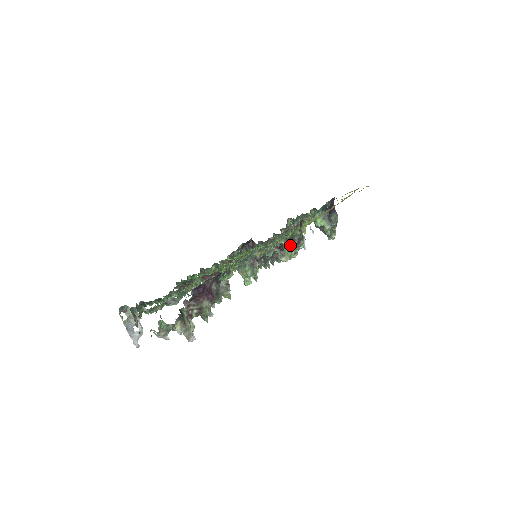
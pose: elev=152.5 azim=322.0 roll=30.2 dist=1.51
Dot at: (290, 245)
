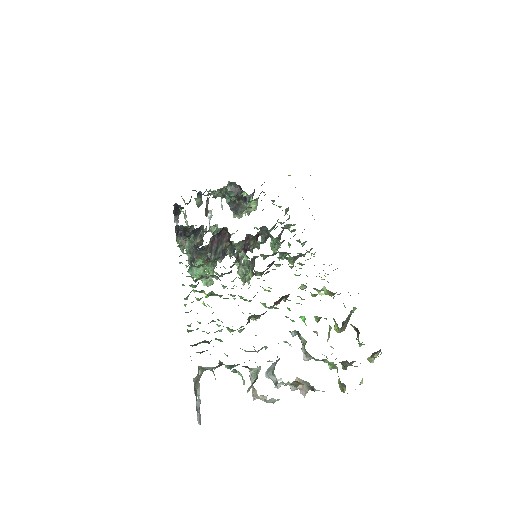
Dot at: occluded
